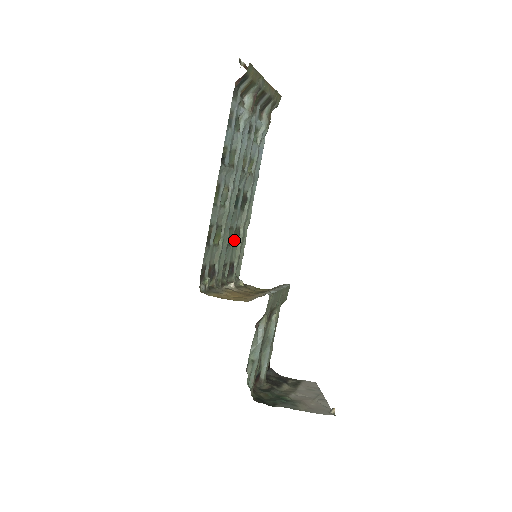
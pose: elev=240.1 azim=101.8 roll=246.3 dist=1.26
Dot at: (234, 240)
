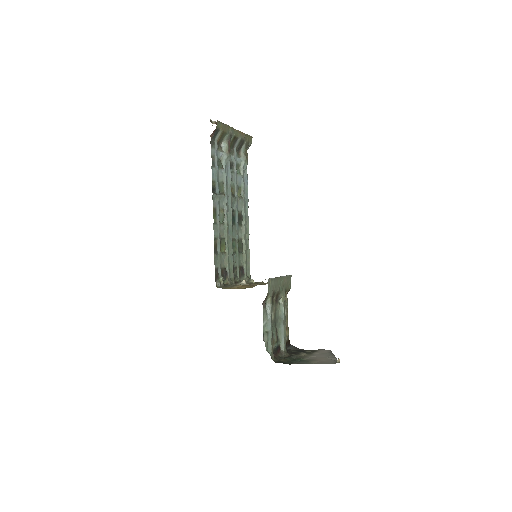
Dot at: (239, 249)
